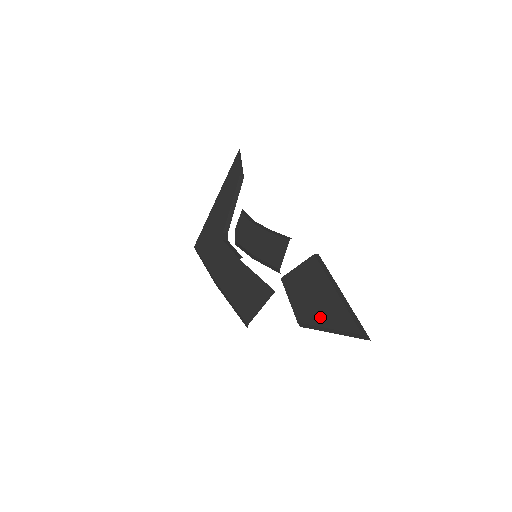
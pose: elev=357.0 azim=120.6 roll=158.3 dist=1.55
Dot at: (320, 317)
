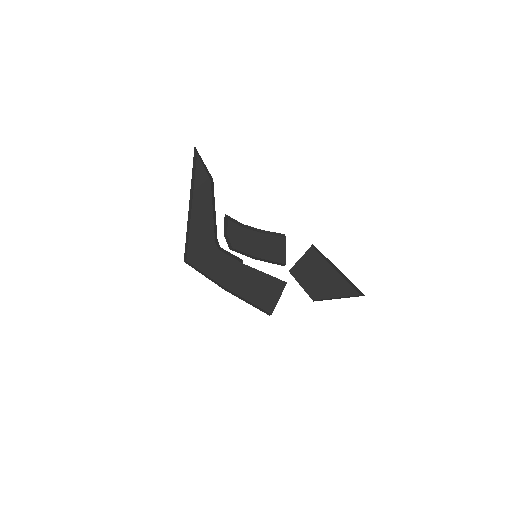
Dot at: (329, 292)
